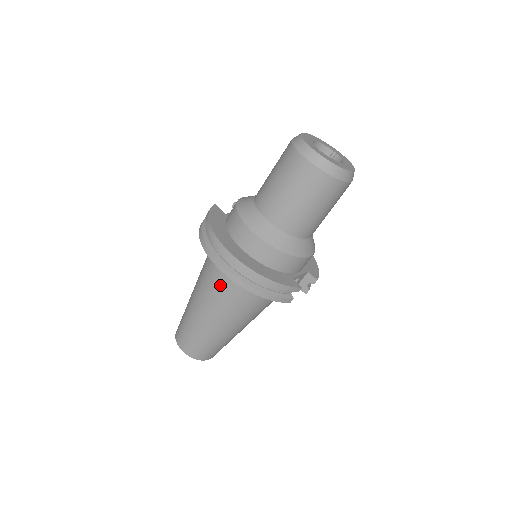
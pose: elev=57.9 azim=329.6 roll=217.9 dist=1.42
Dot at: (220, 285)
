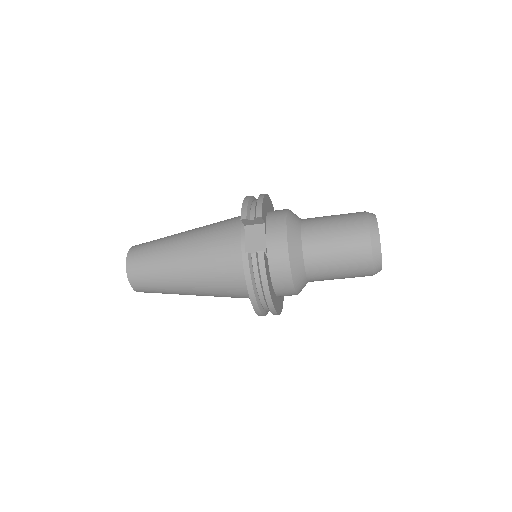
Dot at: (233, 297)
